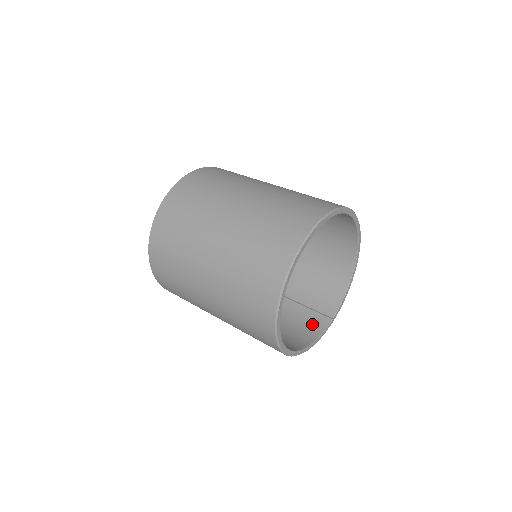
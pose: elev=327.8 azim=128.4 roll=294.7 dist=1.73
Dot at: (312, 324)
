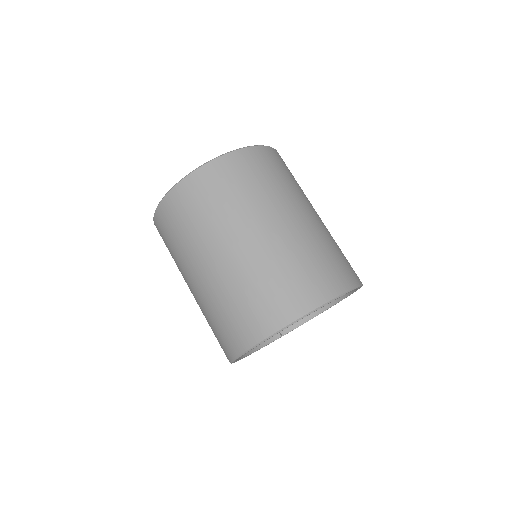
Dot at: occluded
